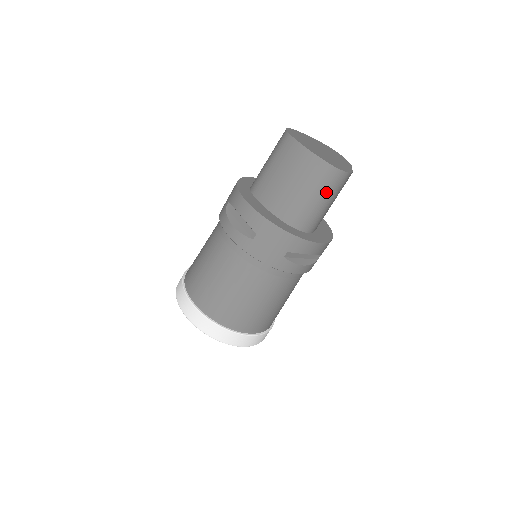
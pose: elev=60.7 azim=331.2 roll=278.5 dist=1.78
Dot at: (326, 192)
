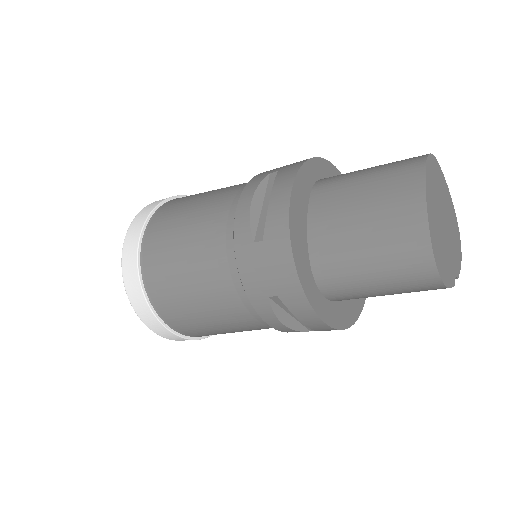
Dot at: (392, 279)
